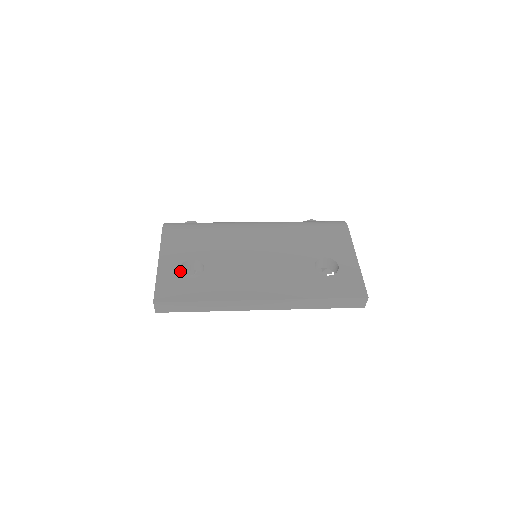
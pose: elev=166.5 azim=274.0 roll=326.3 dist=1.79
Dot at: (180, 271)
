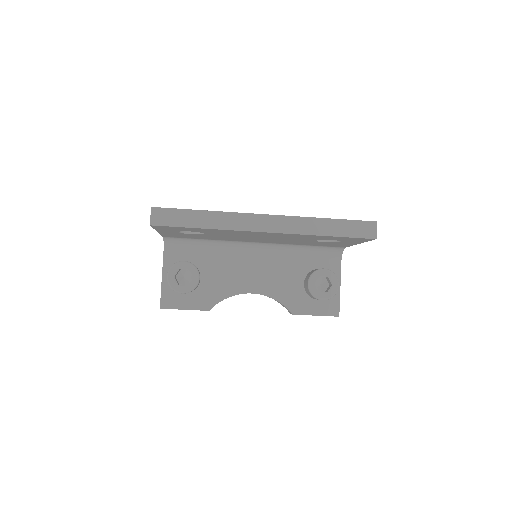
Dot at: occluded
